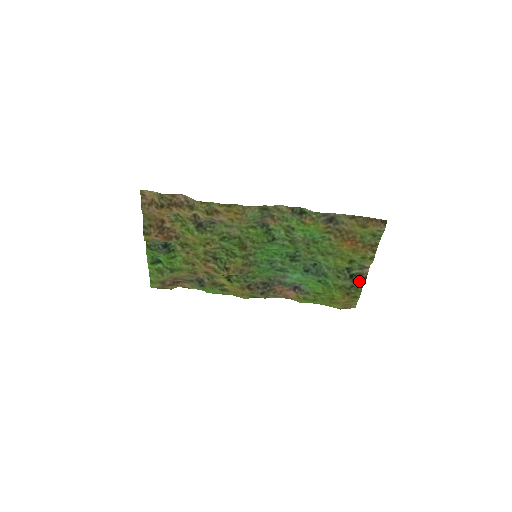
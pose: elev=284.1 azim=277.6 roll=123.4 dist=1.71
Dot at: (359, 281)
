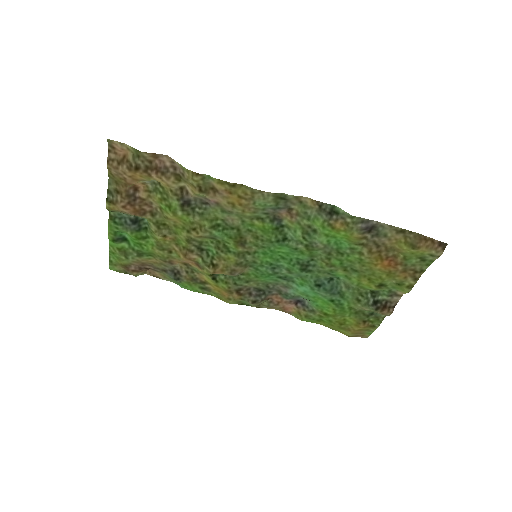
Dot at: (384, 310)
